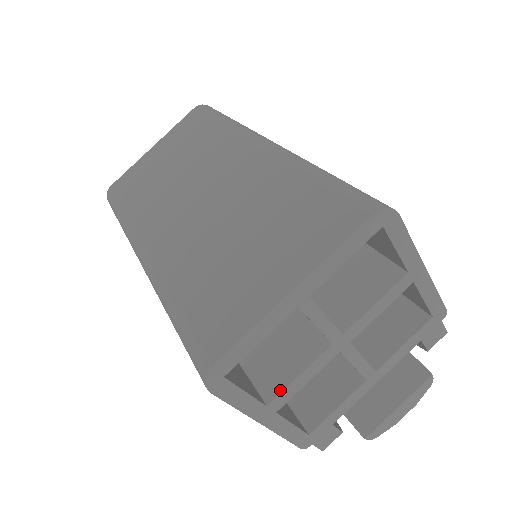
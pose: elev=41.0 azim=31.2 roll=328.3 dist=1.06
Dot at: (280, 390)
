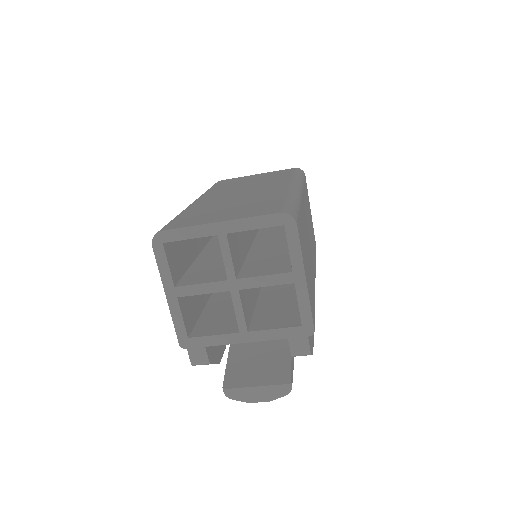
Dot at: (187, 284)
